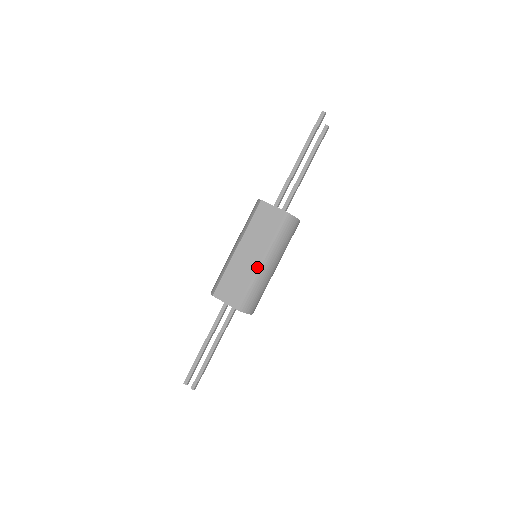
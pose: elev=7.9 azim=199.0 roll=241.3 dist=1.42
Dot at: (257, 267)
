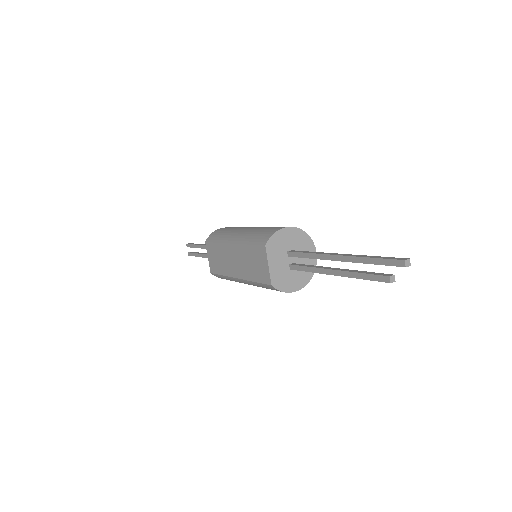
Dot at: (233, 277)
